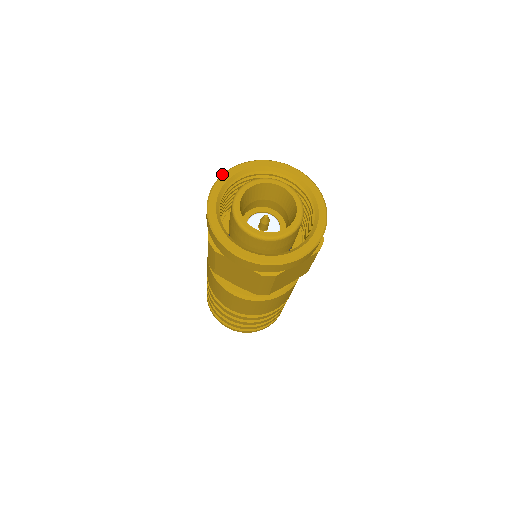
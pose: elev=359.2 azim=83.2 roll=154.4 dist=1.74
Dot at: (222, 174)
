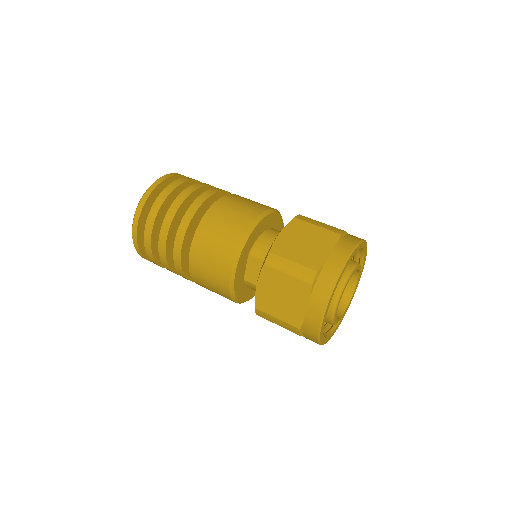
Dot at: (340, 274)
